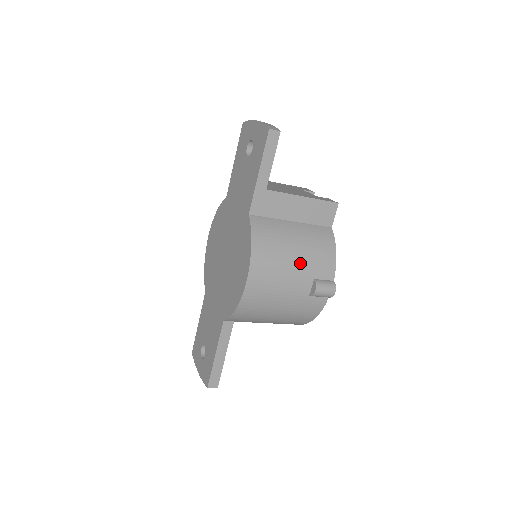
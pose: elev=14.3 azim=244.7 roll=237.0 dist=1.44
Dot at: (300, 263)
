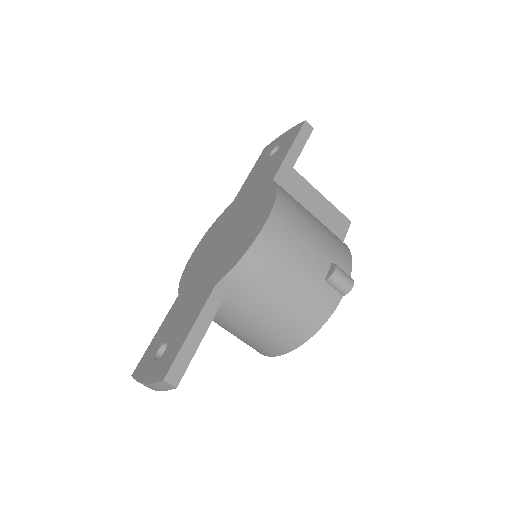
Dot at: (320, 238)
